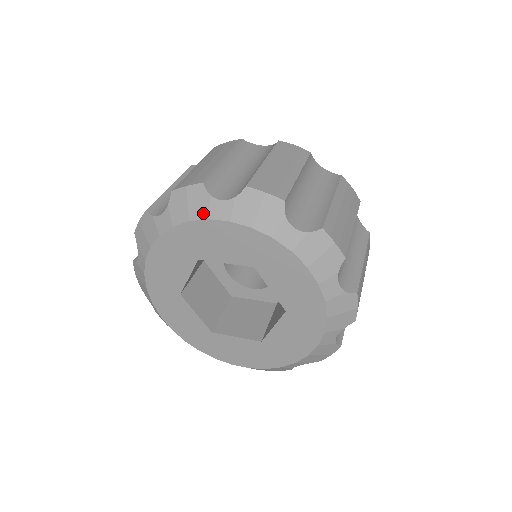
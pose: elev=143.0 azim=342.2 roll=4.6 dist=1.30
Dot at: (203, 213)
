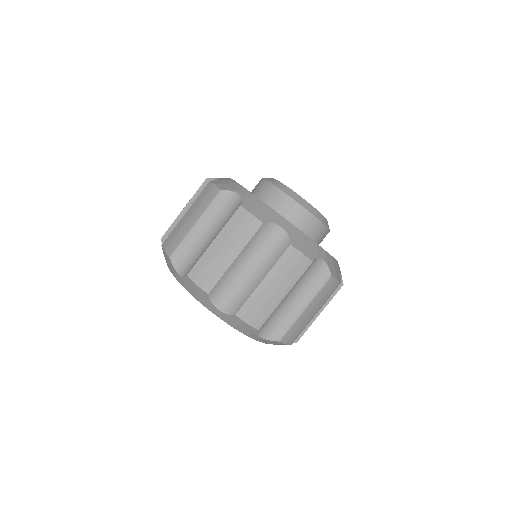
Dot at: (245, 333)
